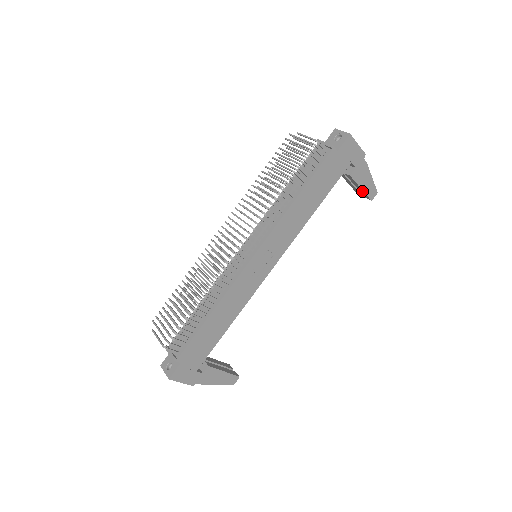
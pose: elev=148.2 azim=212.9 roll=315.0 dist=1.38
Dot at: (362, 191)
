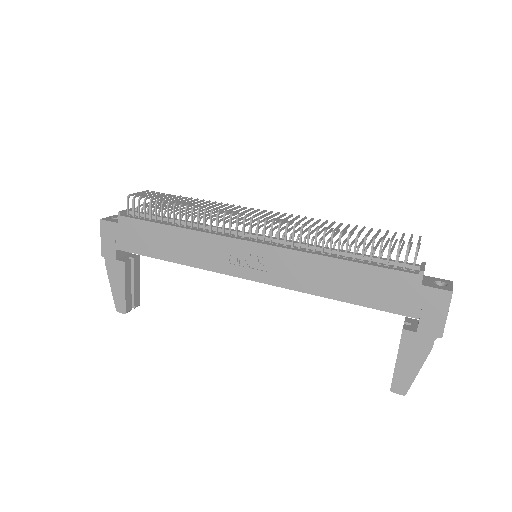
Dot at: (395, 367)
